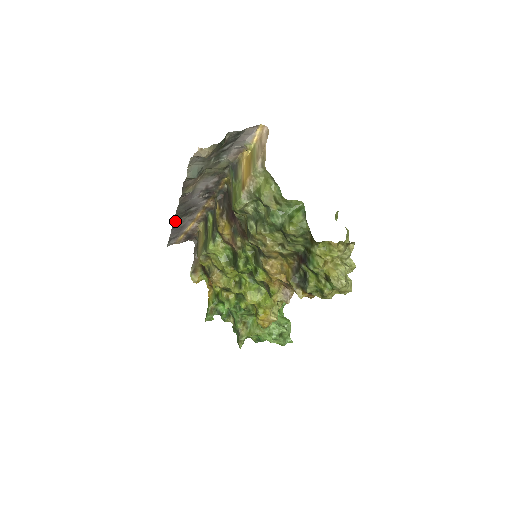
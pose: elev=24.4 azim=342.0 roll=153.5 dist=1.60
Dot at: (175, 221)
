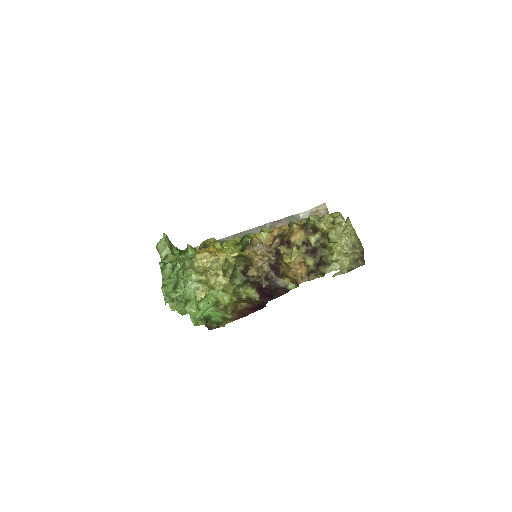
Dot at: occluded
